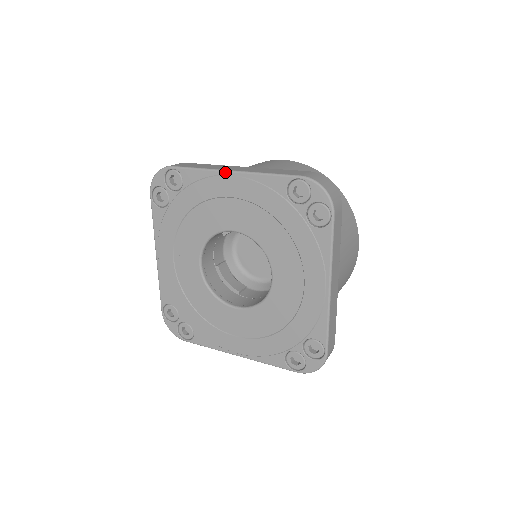
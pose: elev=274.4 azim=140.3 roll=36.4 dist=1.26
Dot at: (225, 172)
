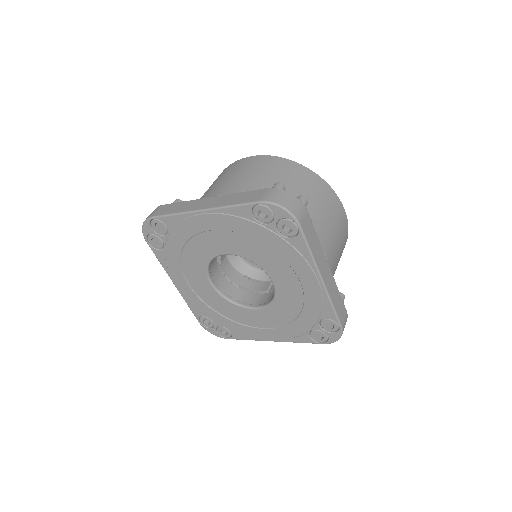
Dot at: (319, 276)
